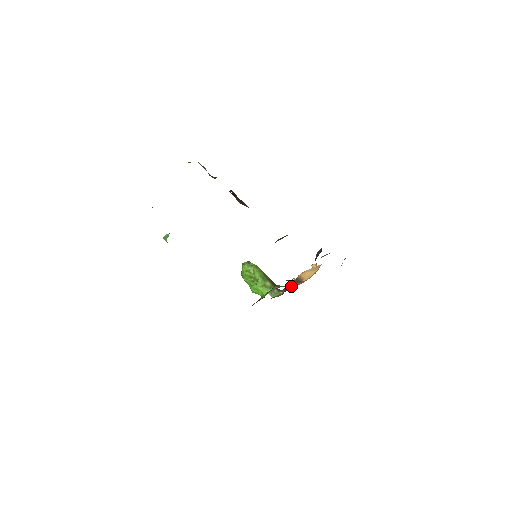
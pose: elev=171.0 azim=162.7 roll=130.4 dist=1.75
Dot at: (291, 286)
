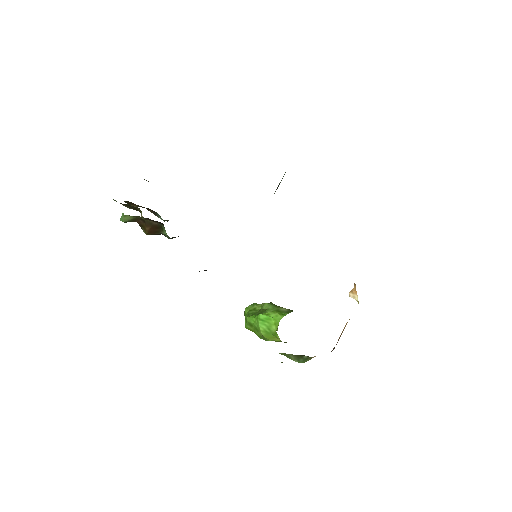
Dot at: occluded
